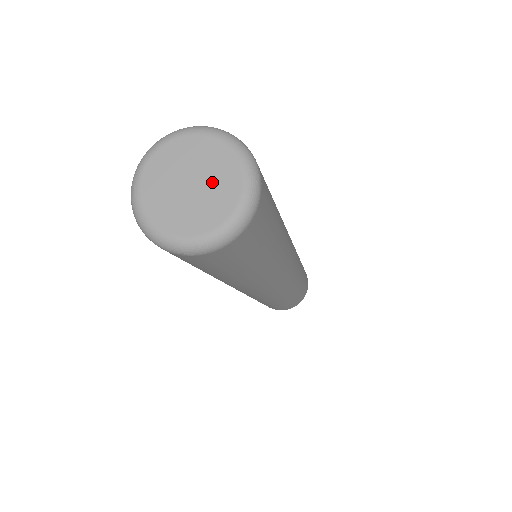
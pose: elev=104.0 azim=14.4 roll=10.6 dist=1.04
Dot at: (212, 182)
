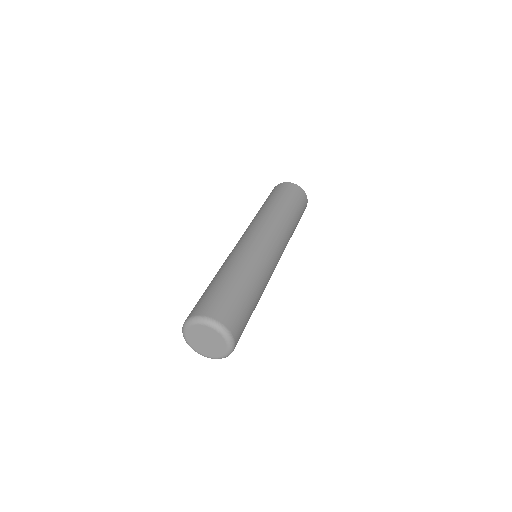
Dot at: (214, 346)
